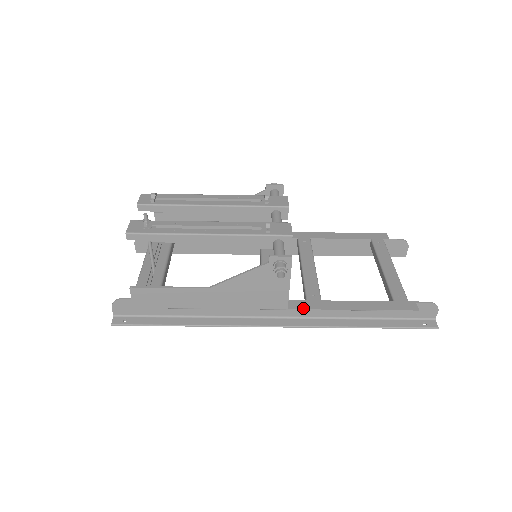
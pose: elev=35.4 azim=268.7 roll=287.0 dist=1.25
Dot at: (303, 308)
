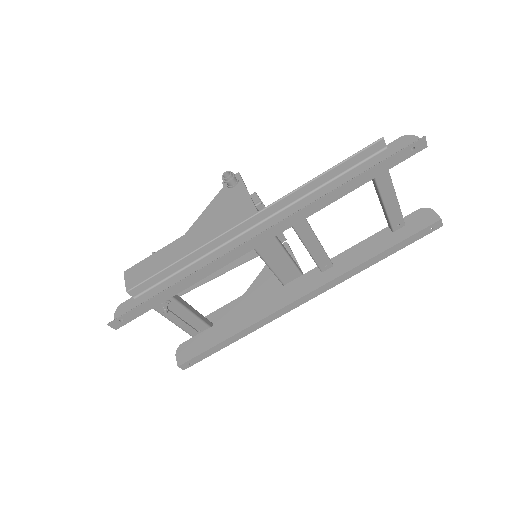
Dot at: (272, 204)
